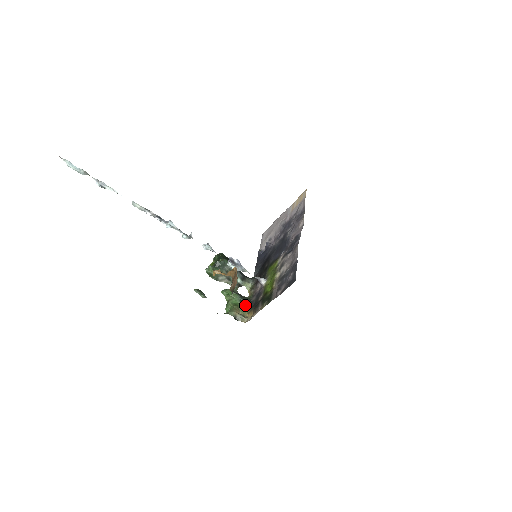
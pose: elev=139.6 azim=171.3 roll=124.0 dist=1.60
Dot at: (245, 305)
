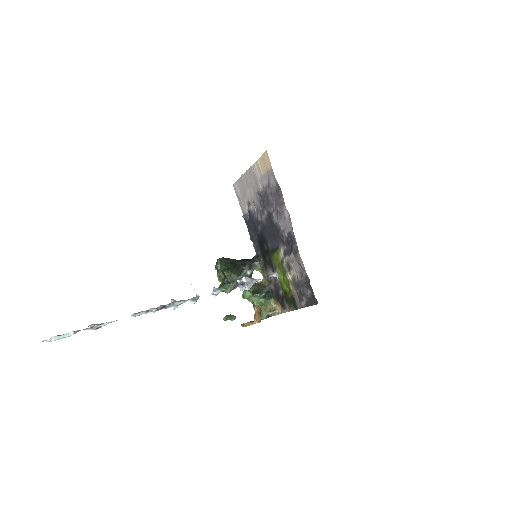
Dot at: (268, 297)
